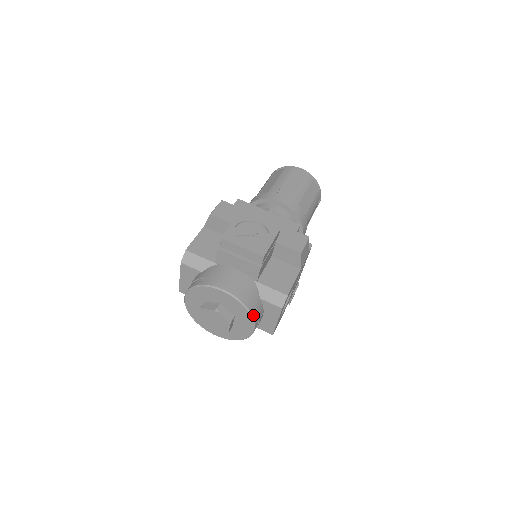
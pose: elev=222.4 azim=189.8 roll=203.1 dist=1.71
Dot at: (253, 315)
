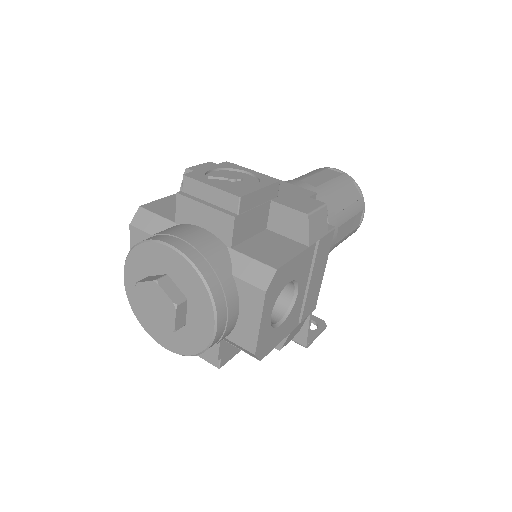
Dot at: (214, 294)
